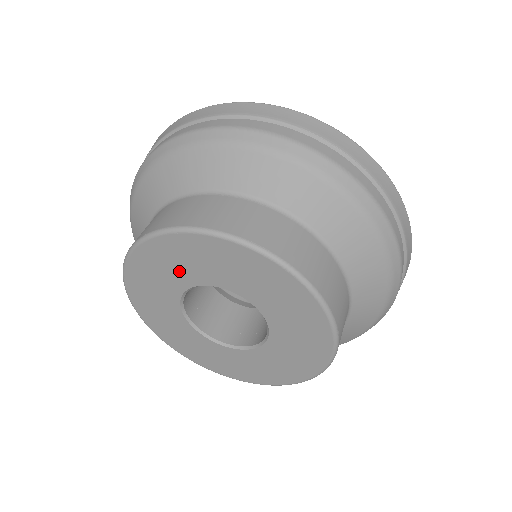
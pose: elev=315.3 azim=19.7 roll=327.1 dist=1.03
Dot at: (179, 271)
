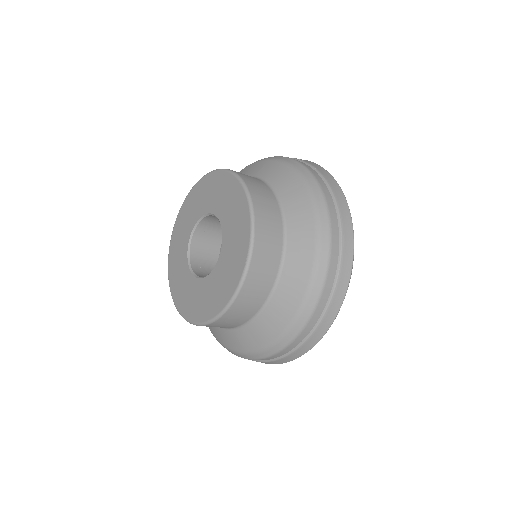
Dot at: (196, 209)
